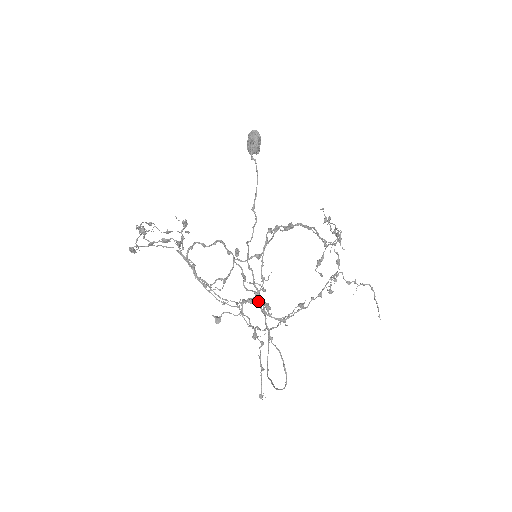
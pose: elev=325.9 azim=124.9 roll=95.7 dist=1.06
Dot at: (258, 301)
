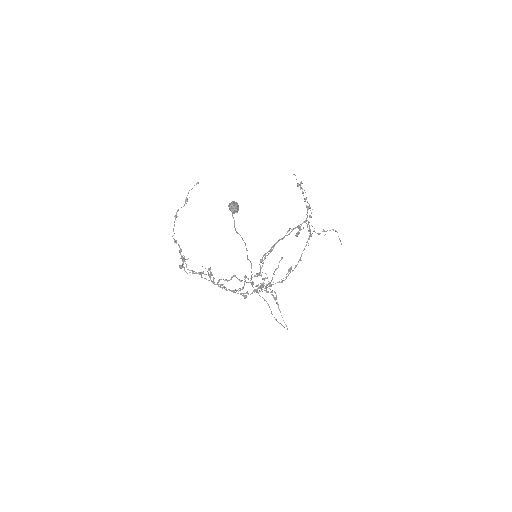
Dot at: occluded
